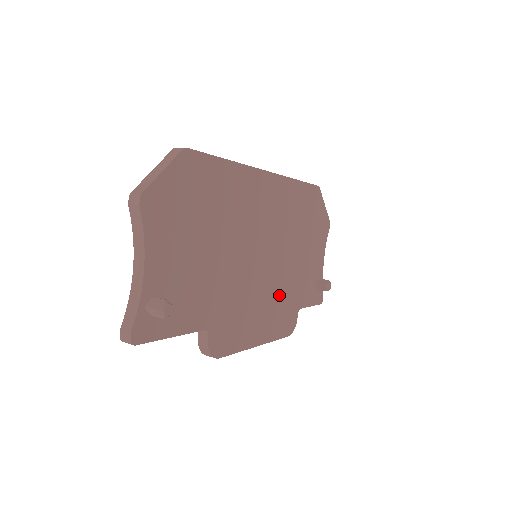
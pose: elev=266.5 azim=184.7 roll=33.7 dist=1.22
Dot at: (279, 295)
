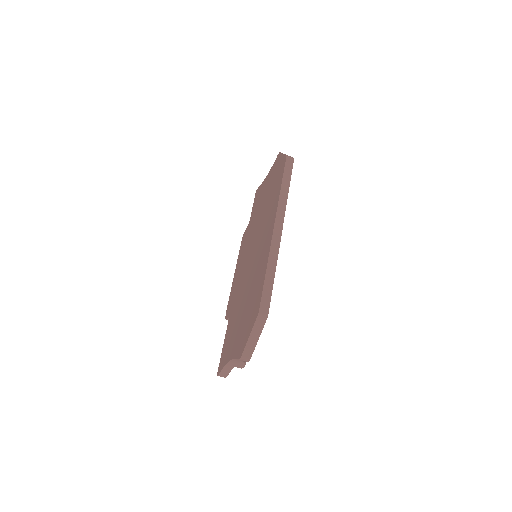
Dot at: occluded
